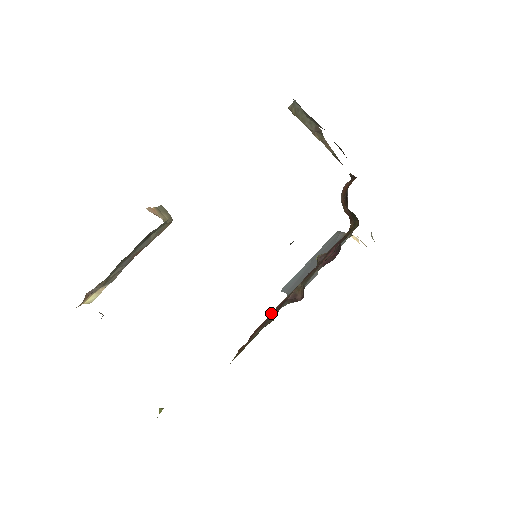
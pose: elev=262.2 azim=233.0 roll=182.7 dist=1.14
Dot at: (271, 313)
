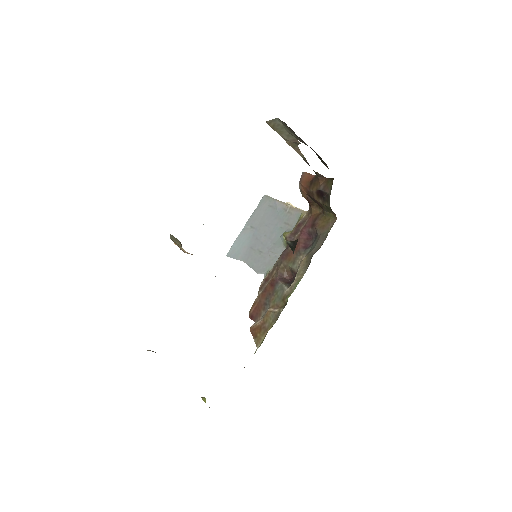
Dot at: (262, 292)
